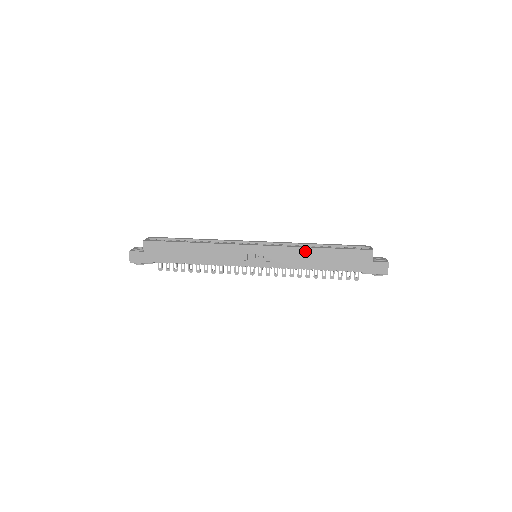
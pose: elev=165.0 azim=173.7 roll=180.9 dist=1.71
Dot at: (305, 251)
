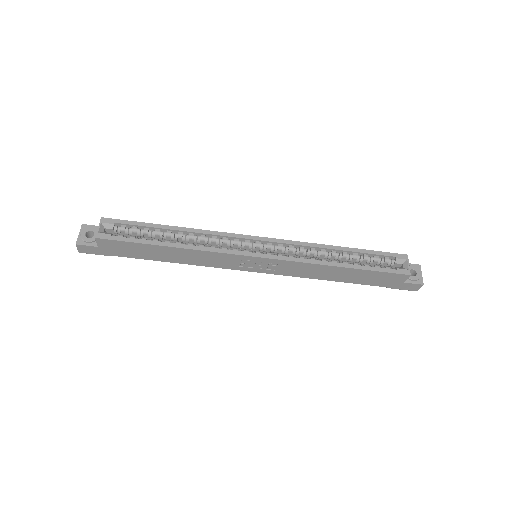
Dot at: (323, 268)
